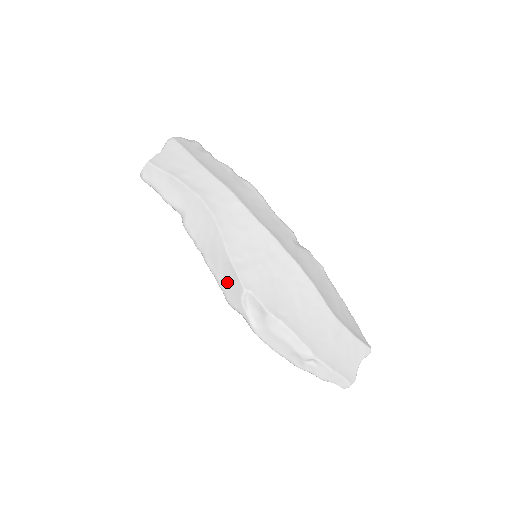
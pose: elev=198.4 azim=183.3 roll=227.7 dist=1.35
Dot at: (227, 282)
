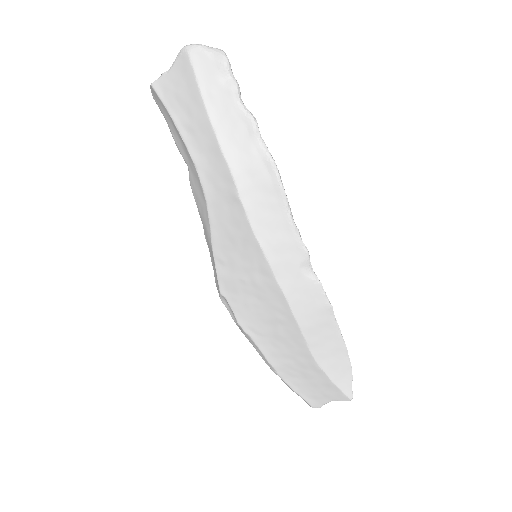
Dot at: (214, 270)
